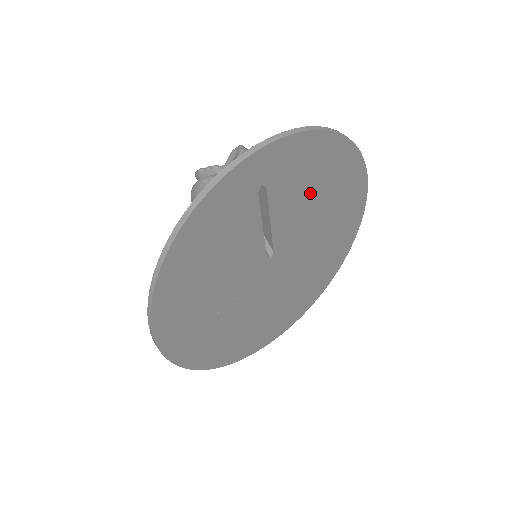
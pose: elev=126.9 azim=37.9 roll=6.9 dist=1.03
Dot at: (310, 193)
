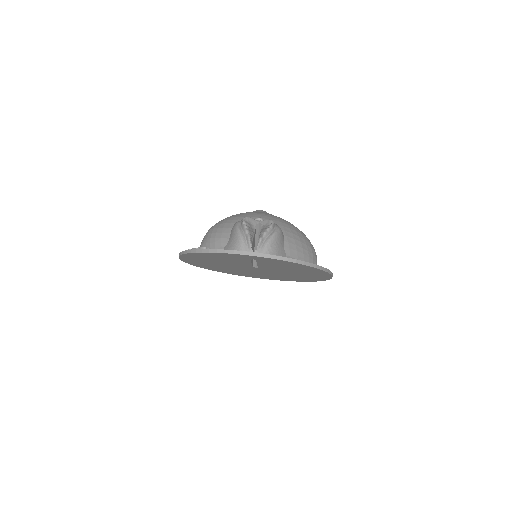
Dot at: (286, 267)
